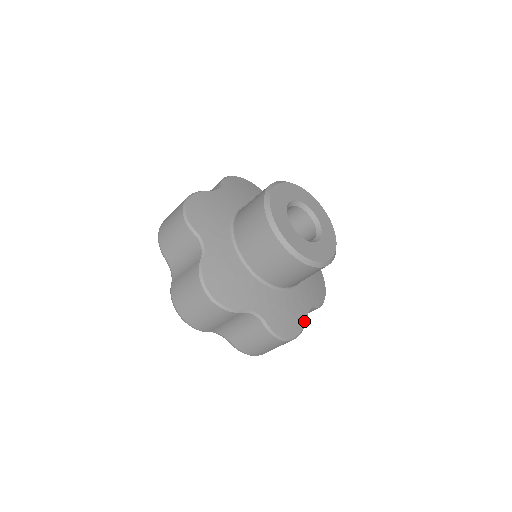
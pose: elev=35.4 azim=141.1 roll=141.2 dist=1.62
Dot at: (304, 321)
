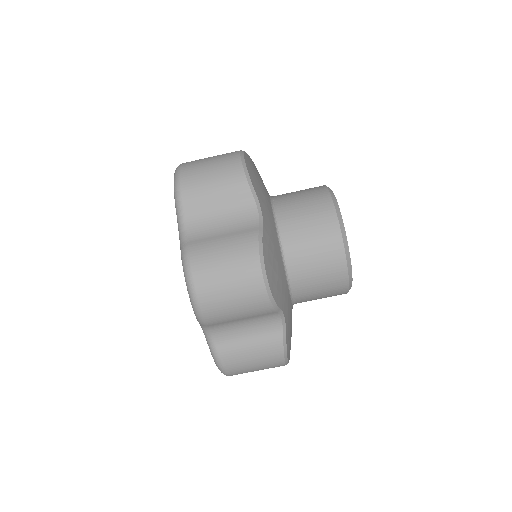
Dot at: (278, 304)
